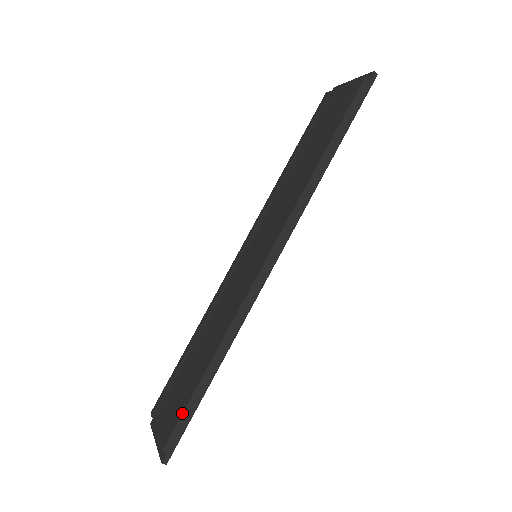
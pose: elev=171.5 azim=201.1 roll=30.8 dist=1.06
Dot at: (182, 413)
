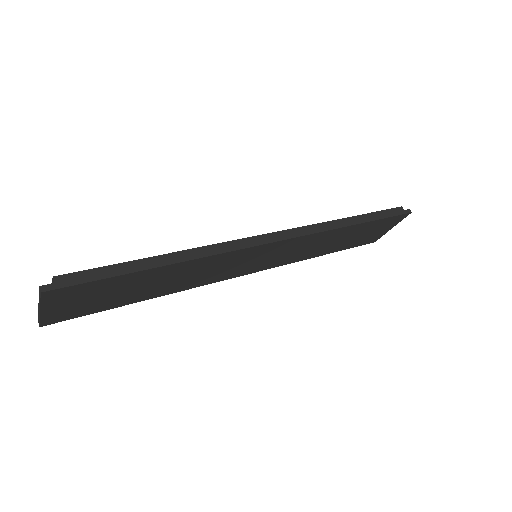
Dot at: (104, 266)
